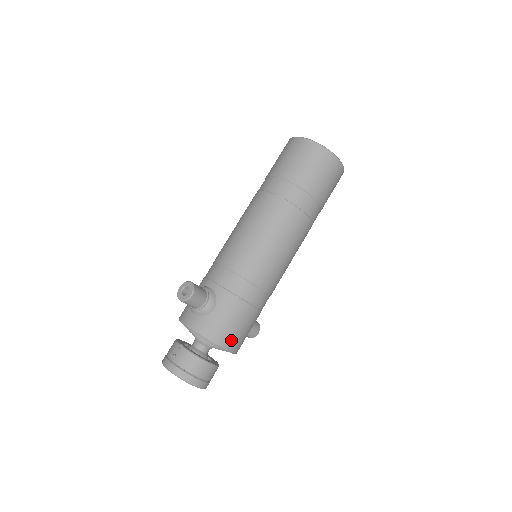
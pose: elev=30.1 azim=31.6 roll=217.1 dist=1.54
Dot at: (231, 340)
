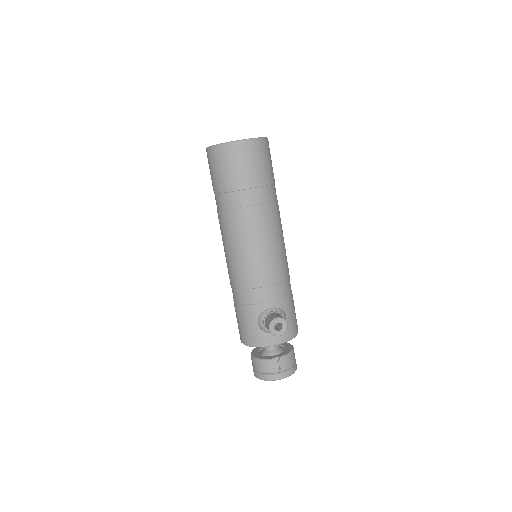
Dot at: occluded
